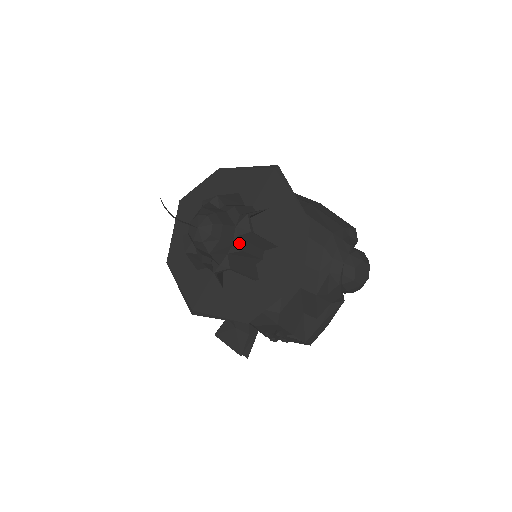
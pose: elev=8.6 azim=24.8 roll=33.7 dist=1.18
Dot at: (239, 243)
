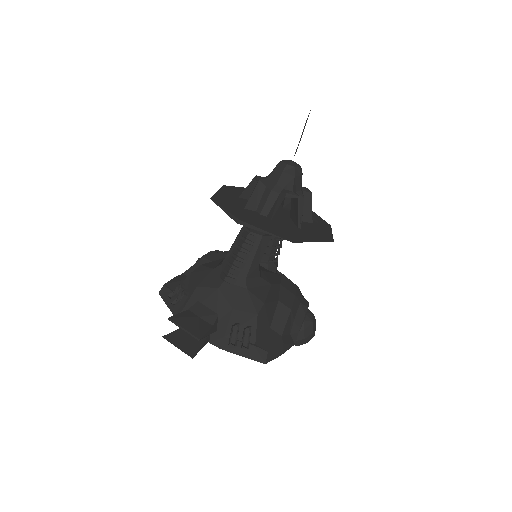
Dot at: (303, 194)
